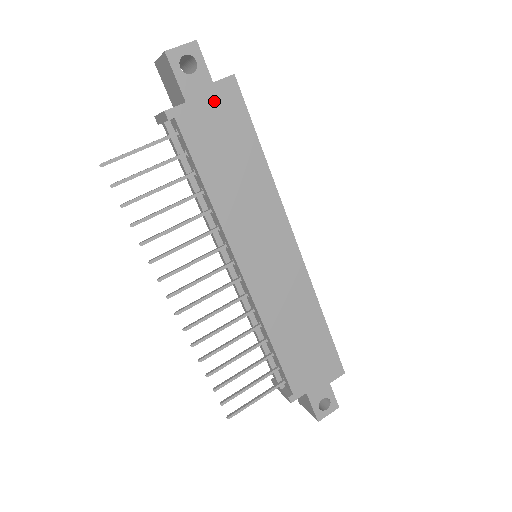
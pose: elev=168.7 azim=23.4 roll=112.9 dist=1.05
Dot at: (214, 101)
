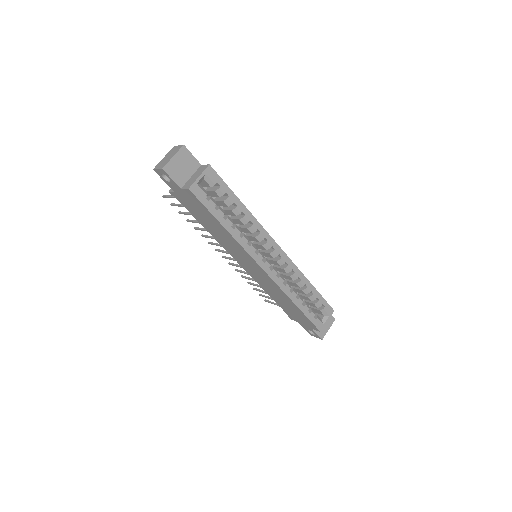
Dot at: (186, 196)
